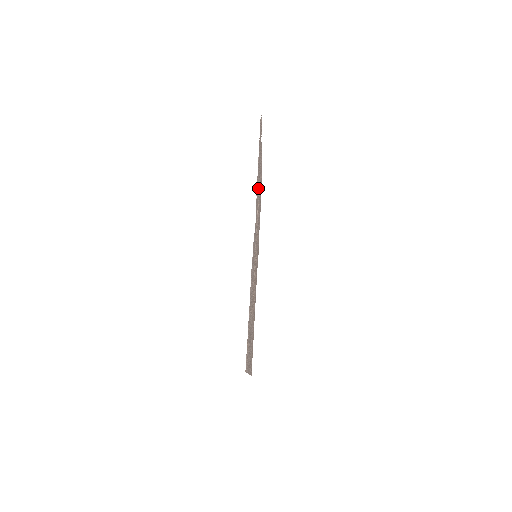
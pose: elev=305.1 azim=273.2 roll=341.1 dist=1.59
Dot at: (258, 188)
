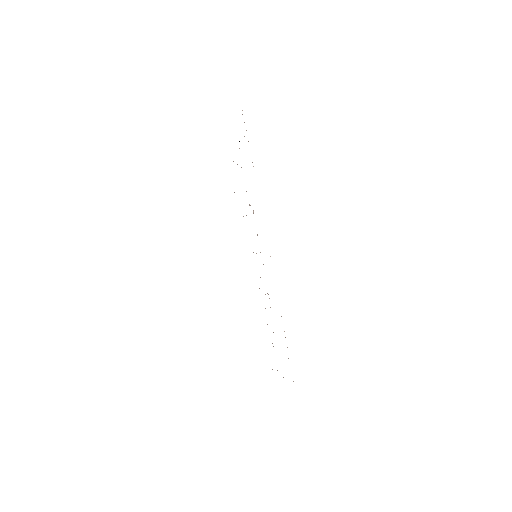
Dot at: occluded
